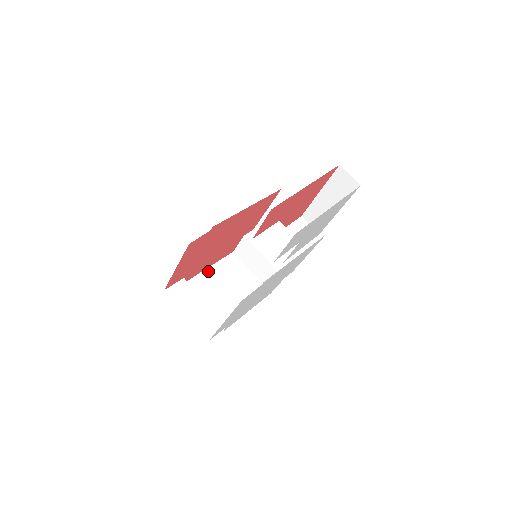
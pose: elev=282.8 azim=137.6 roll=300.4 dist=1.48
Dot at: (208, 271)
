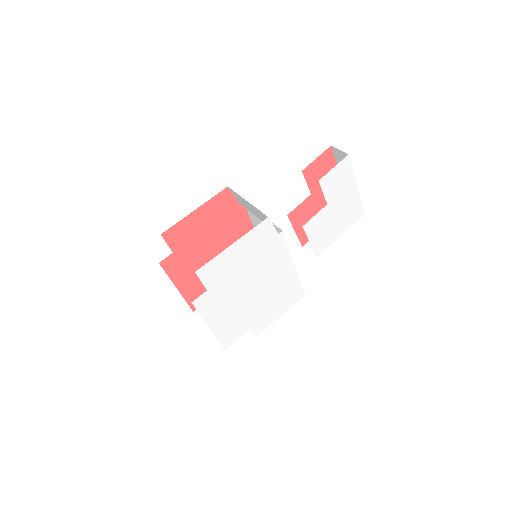
Dot at: (178, 289)
